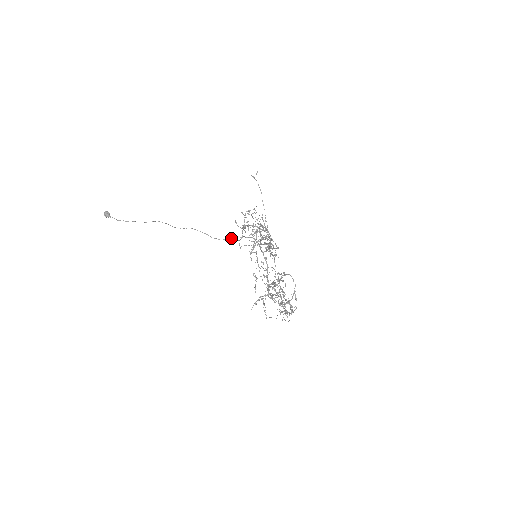
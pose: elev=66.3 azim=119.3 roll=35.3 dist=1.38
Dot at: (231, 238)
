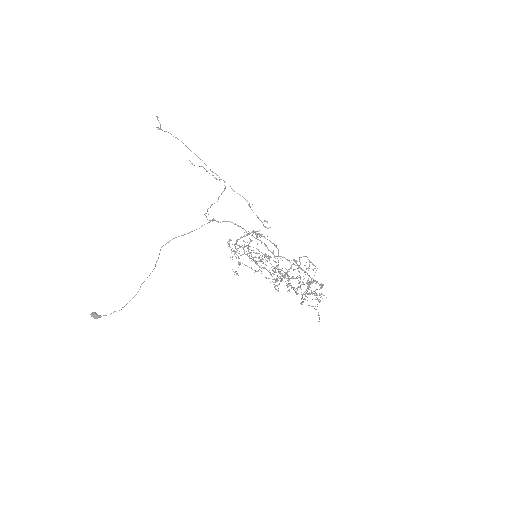
Dot at: (202, 225)
